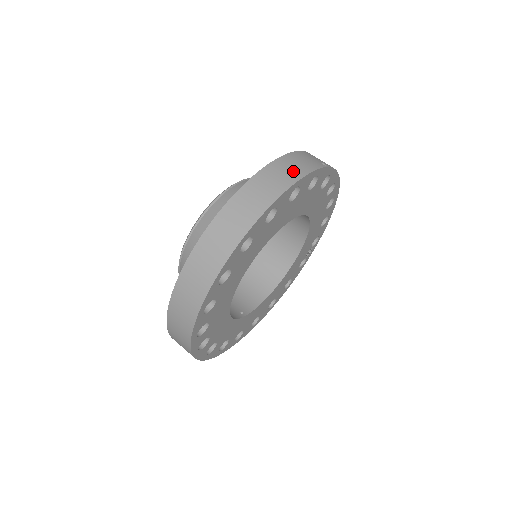
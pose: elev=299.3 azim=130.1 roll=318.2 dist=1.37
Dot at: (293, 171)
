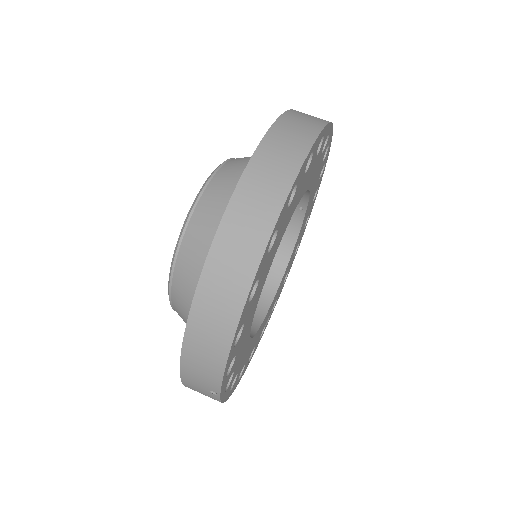
Dot at: occluded
